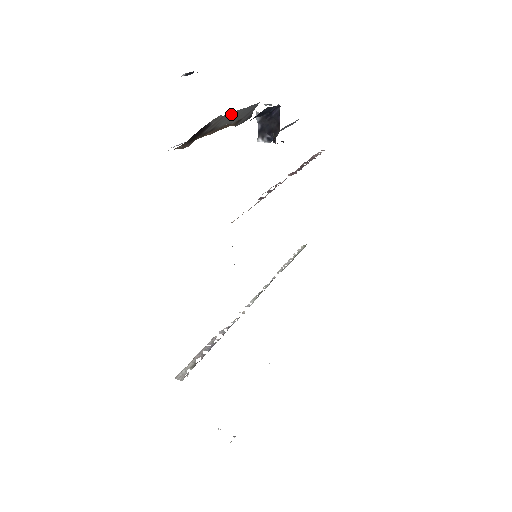
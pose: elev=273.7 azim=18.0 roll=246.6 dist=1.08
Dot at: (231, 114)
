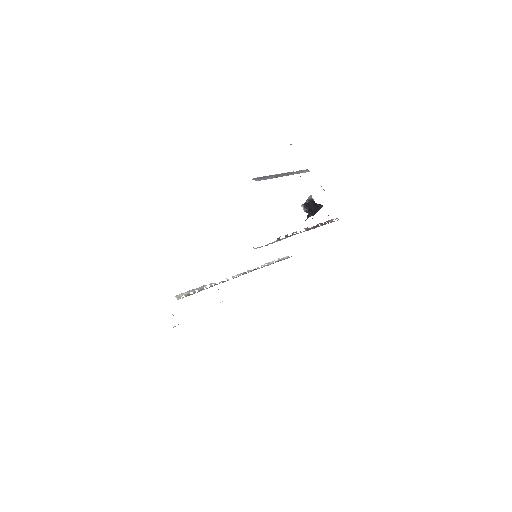
Dot at: occluded
